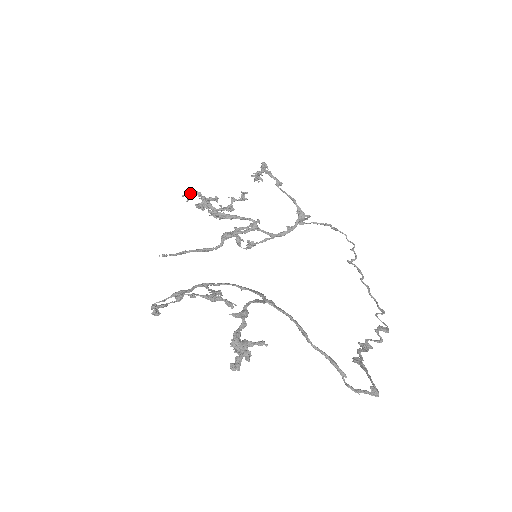
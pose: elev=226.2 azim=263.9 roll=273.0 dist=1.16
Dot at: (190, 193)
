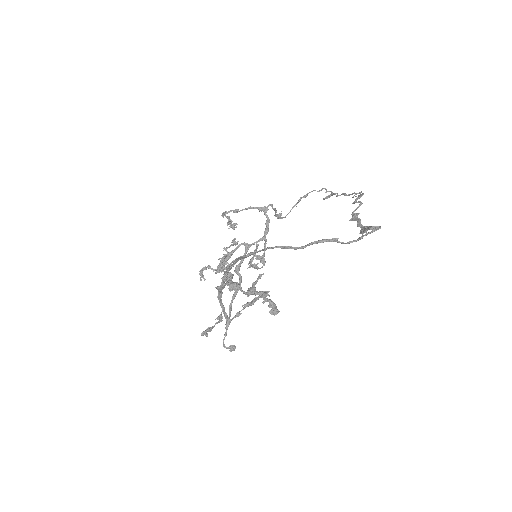
Dot at: (201, 274)
